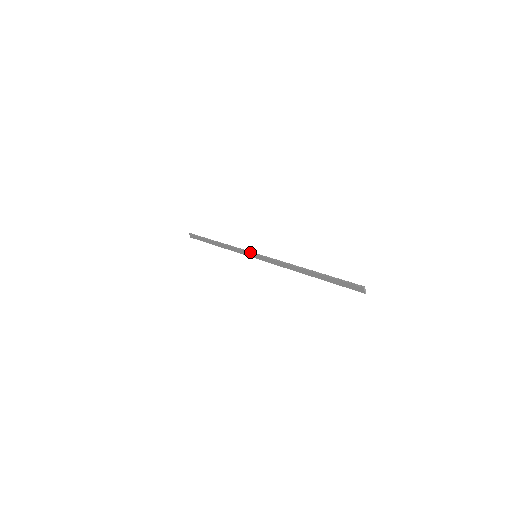
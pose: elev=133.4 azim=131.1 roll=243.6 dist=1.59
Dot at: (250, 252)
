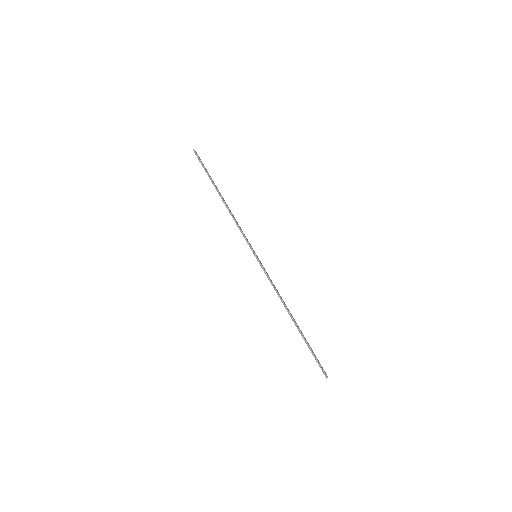
Dot at: occluded
